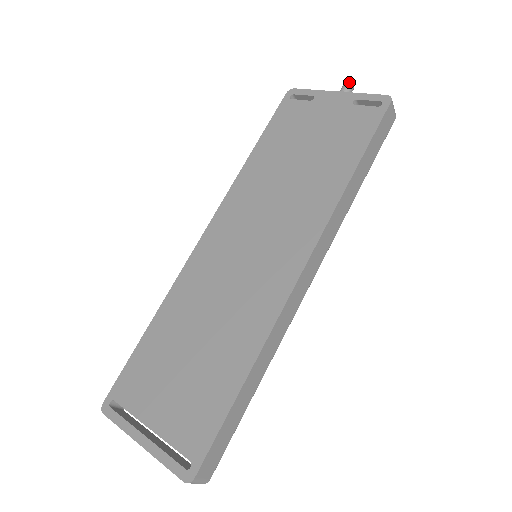
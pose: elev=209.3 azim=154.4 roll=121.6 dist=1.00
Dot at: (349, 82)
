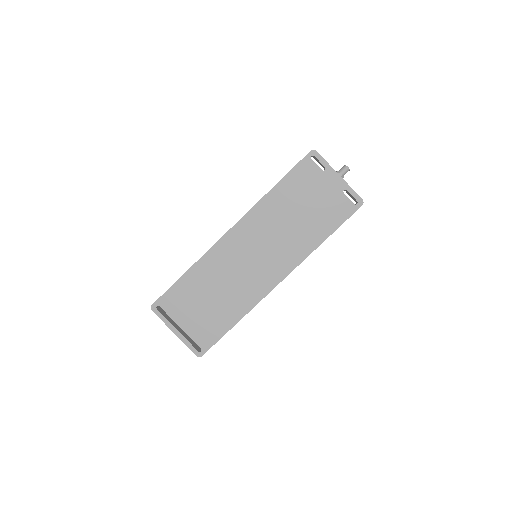
Dot at: (348, 168)
